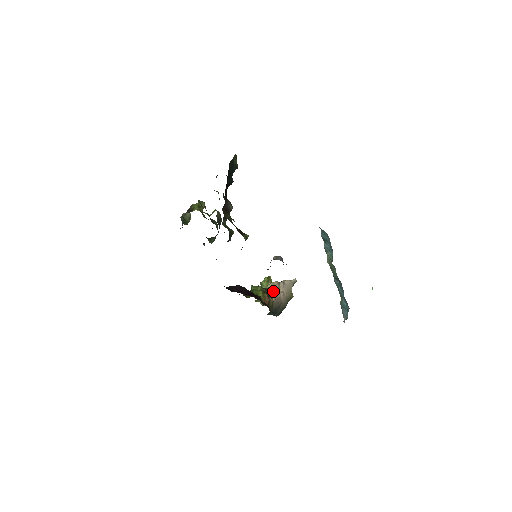
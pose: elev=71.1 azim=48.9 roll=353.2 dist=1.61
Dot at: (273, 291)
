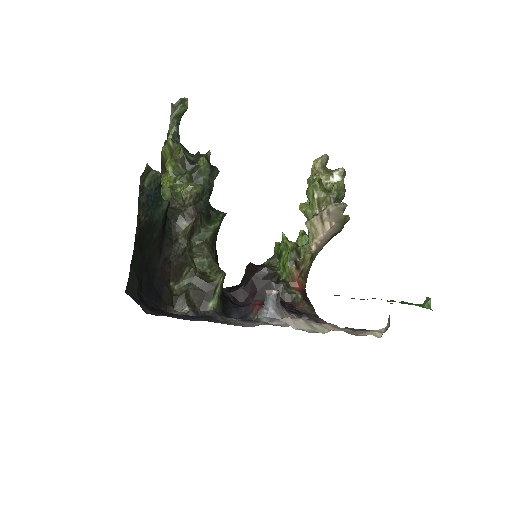
Dot at: (313, 233)
